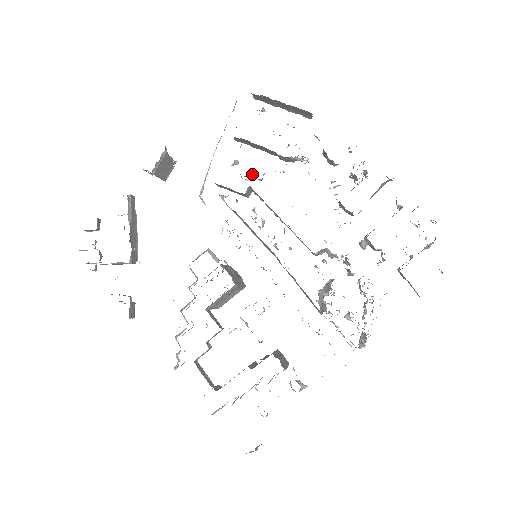
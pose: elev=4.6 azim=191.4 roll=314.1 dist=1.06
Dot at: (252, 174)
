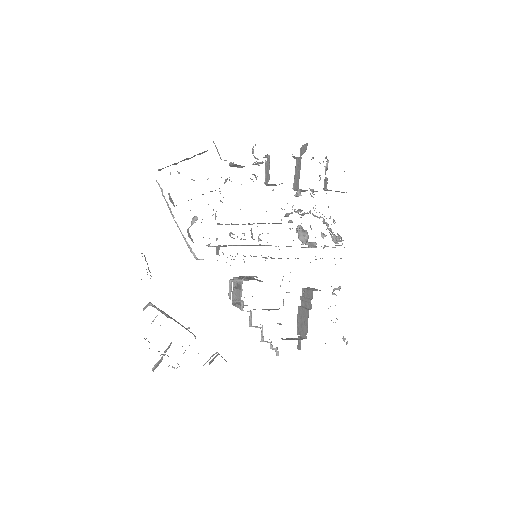
Dot at: occluded
